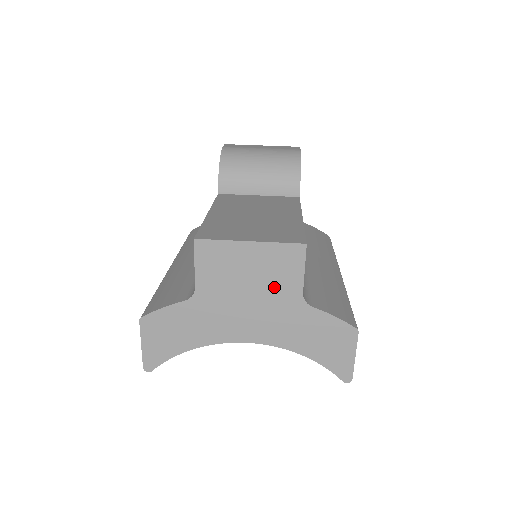
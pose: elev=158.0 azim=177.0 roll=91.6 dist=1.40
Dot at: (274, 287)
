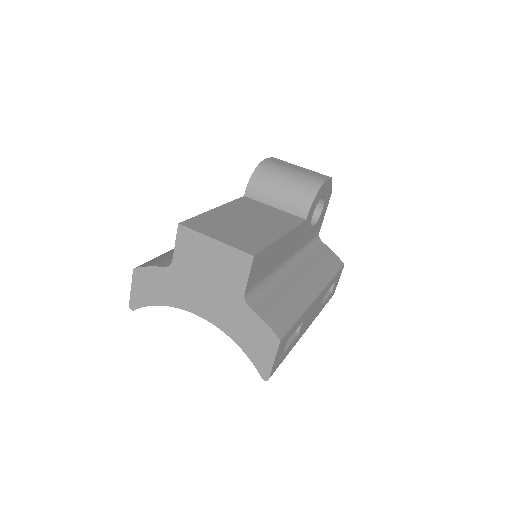
Dot at: (225, 281)
